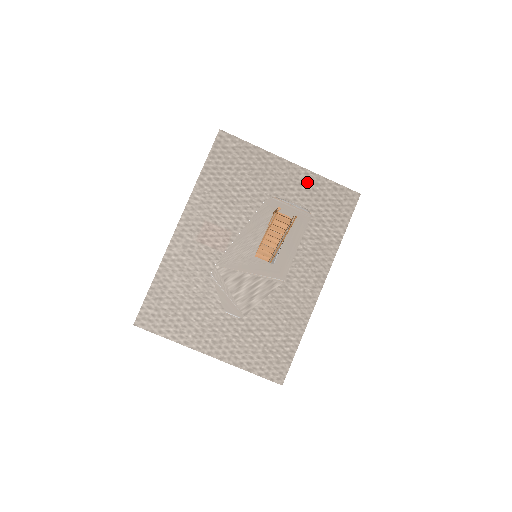
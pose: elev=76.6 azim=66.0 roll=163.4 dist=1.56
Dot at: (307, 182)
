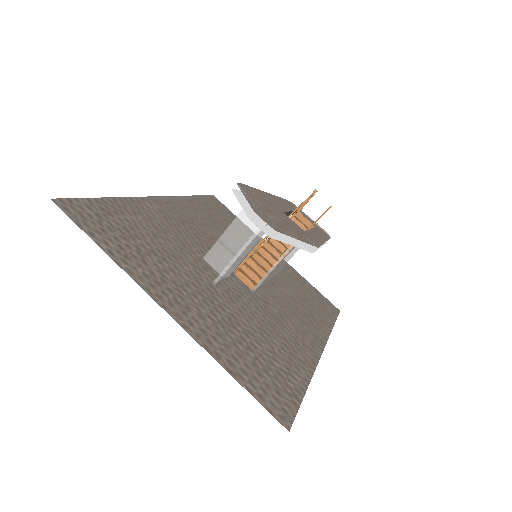
Dot at: (291, 271)
